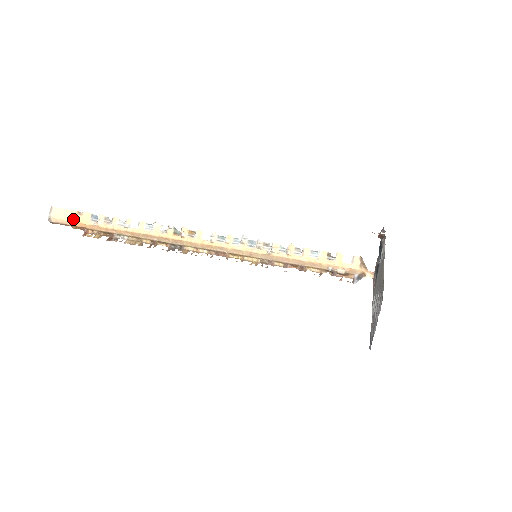
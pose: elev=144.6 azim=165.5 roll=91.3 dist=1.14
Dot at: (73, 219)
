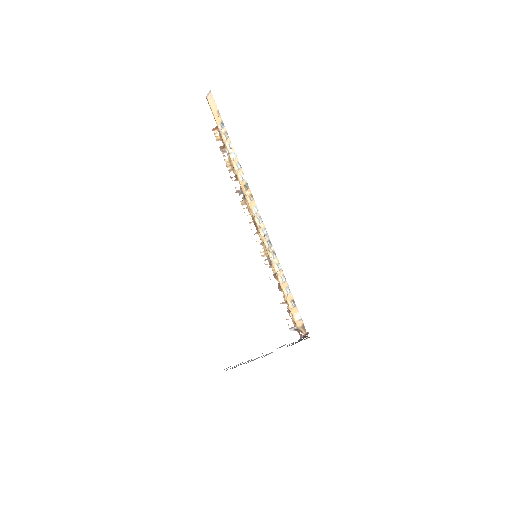
Dot at: (214, 113)
